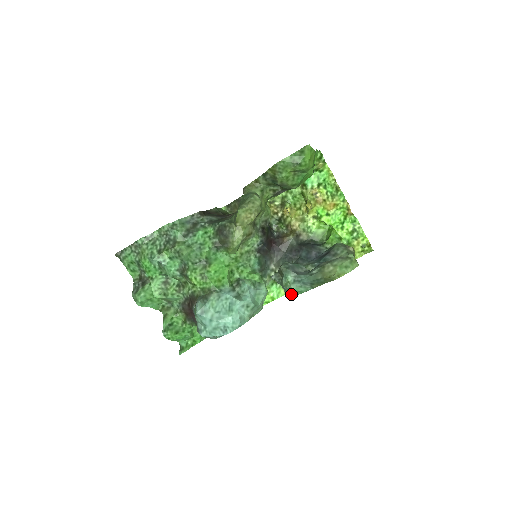
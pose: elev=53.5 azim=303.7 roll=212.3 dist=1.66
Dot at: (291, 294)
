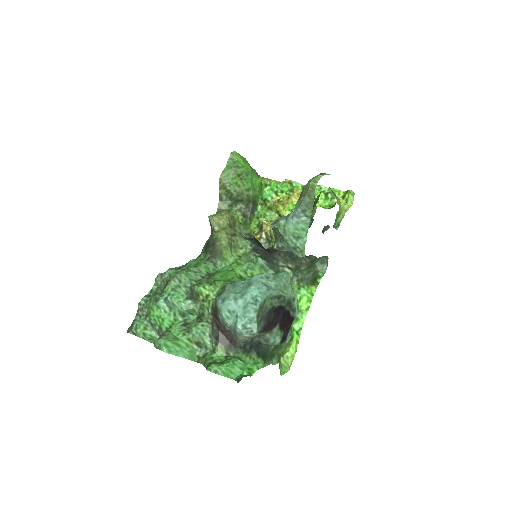
Dot at: (299, 243)
